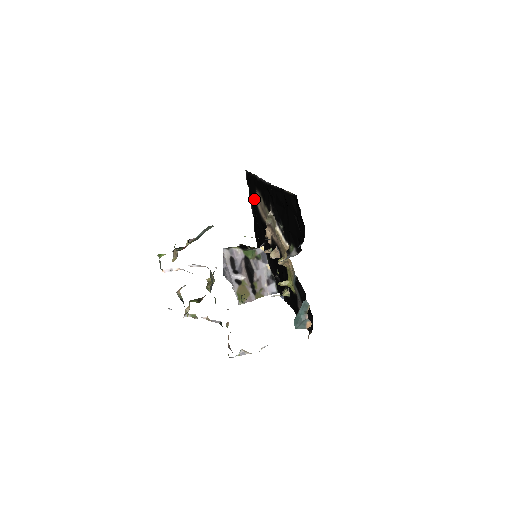
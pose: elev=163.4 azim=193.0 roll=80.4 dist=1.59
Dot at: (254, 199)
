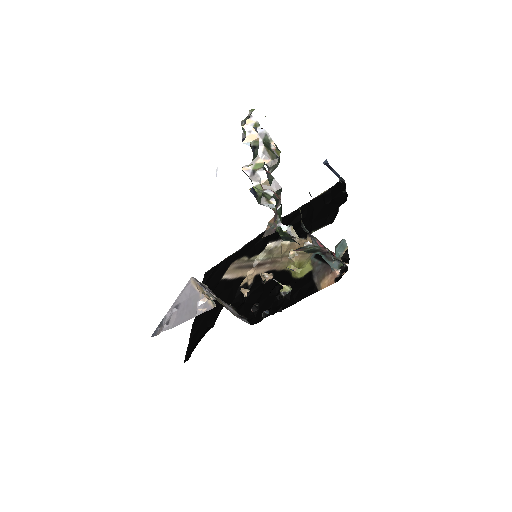
Dot at: (215, 284)
